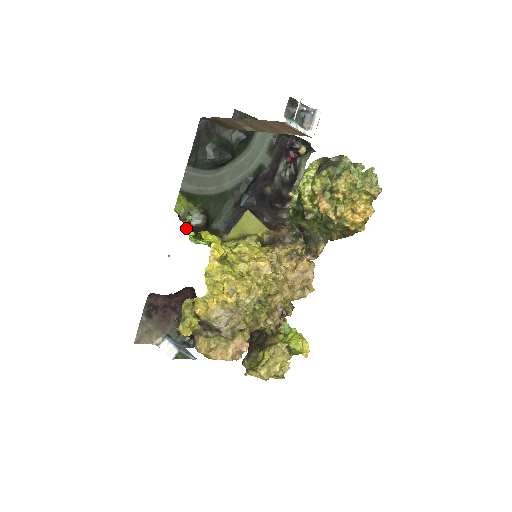
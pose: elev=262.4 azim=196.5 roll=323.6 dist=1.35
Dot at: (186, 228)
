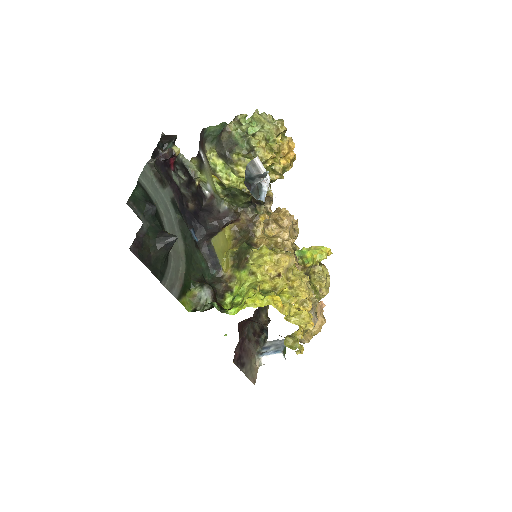
Dot at: occluded
